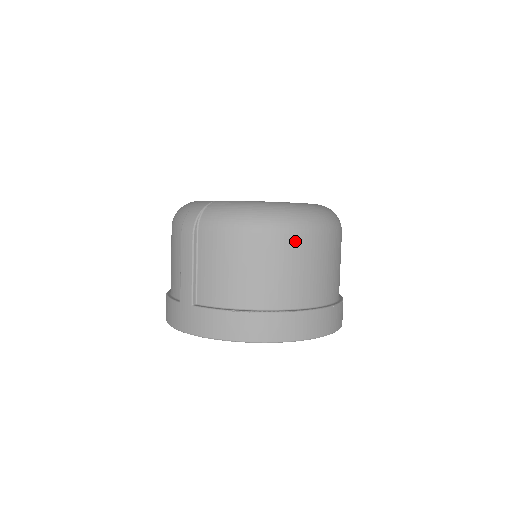
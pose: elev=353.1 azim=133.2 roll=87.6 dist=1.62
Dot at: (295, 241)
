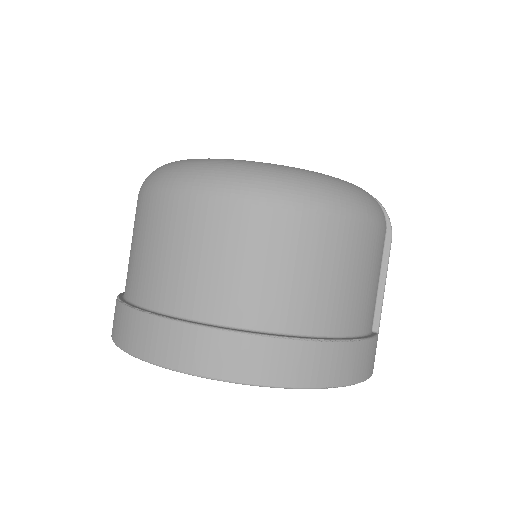
Dot at: (171, 207)
